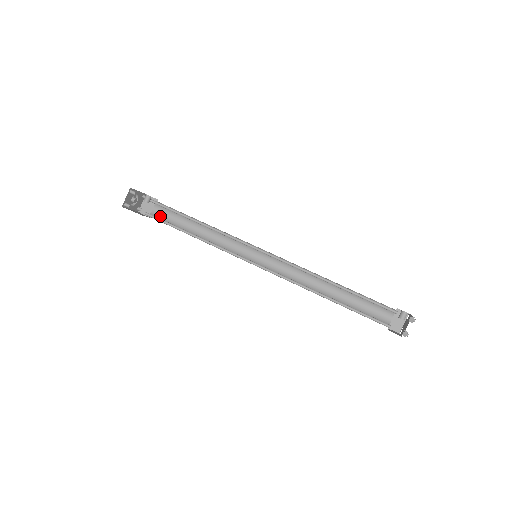
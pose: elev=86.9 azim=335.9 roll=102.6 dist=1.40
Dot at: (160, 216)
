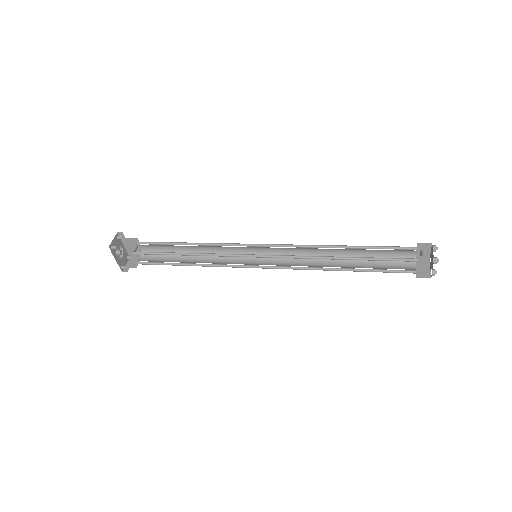
Dot at: occluded
